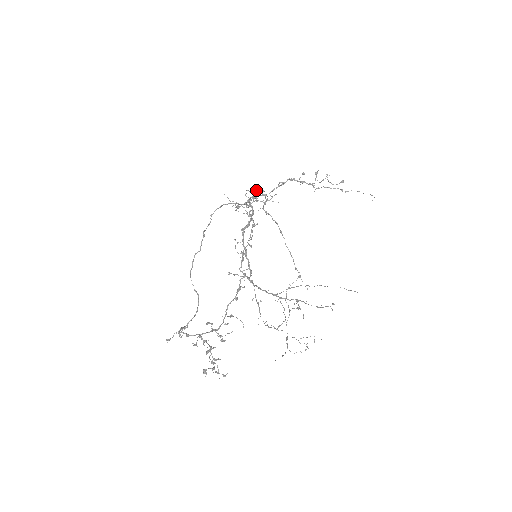
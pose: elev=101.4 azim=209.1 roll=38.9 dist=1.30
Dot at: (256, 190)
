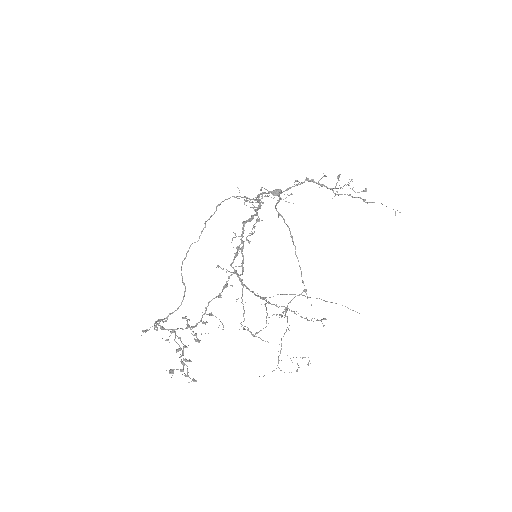
Dot at: (274, 190)
